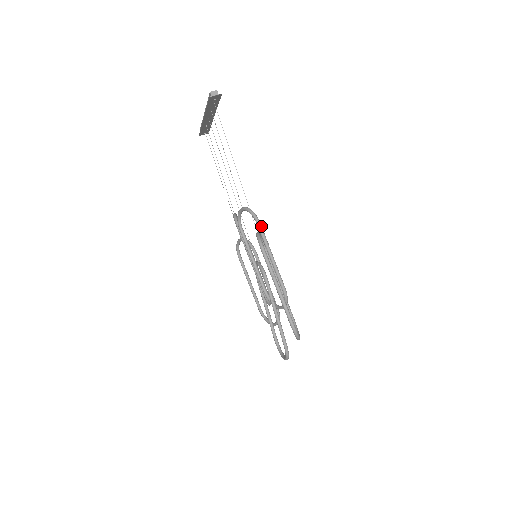
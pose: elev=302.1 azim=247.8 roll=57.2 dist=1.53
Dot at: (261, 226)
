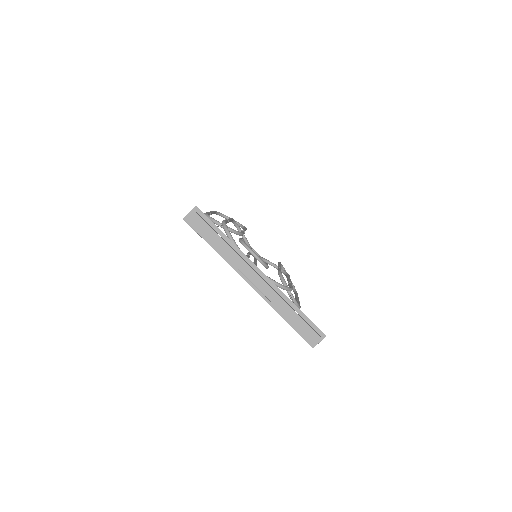
Dot at: occluded
